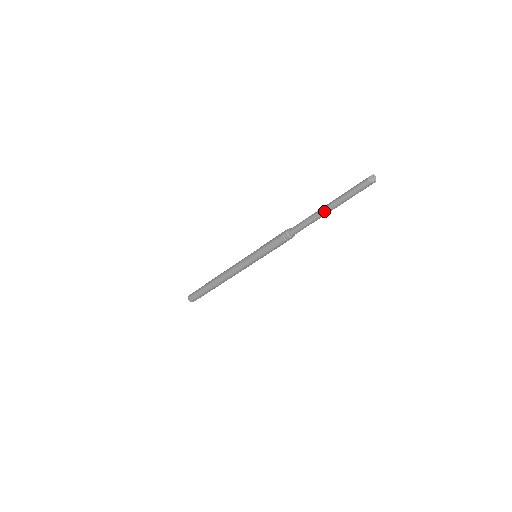
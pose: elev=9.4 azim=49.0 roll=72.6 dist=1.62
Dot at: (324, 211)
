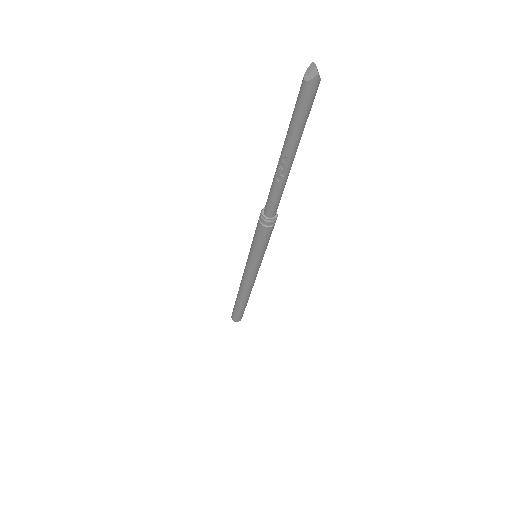
Dot at: (281, 166)
